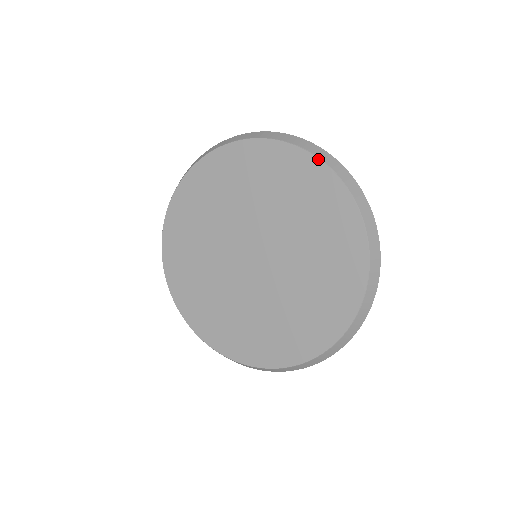
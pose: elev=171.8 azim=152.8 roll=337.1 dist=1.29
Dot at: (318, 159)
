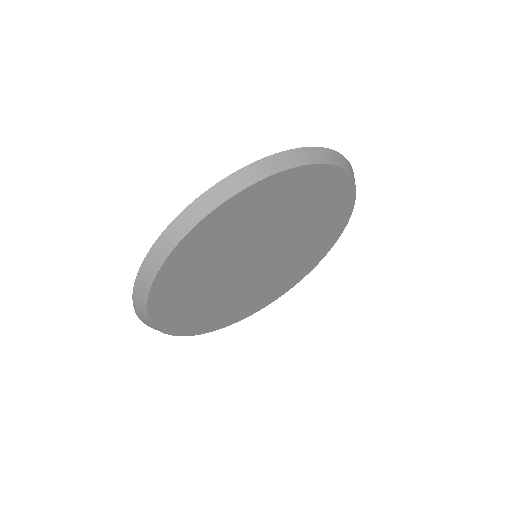
Dot at: (280, 173)
